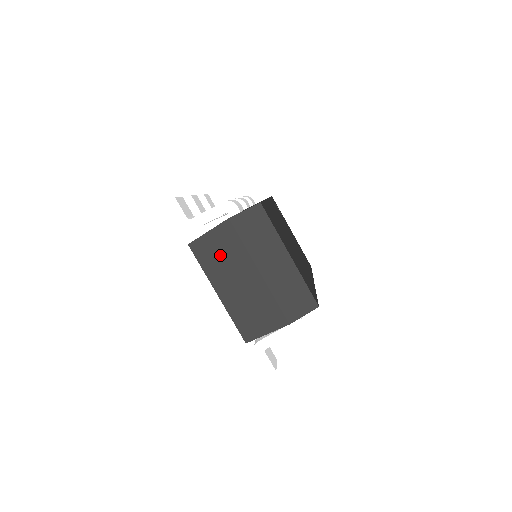
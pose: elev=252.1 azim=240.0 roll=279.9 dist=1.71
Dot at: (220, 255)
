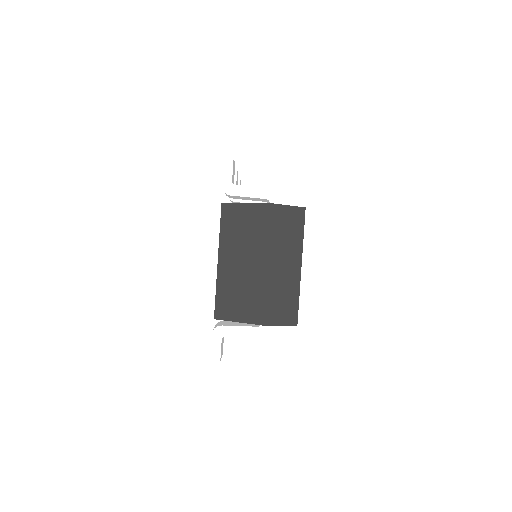
Dot at: (243, 229)
